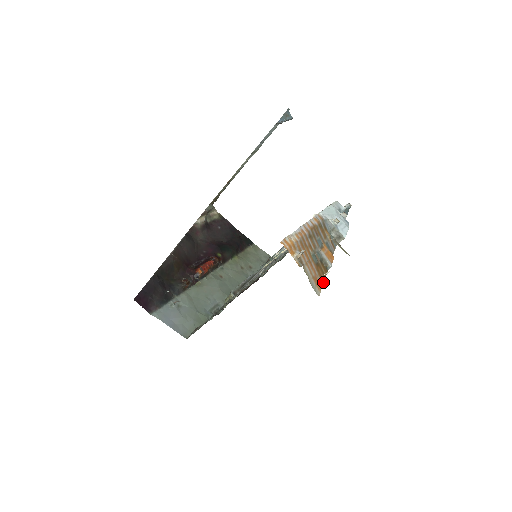
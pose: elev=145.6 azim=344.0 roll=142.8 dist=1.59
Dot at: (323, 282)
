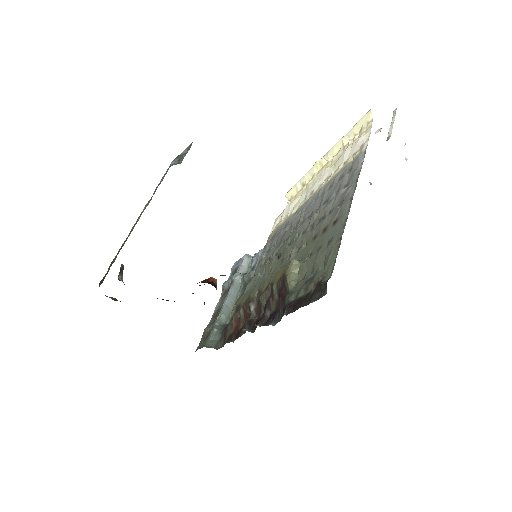
Dot at: occluded
